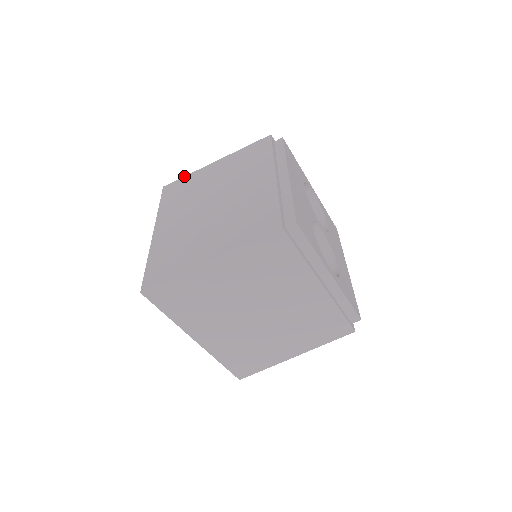
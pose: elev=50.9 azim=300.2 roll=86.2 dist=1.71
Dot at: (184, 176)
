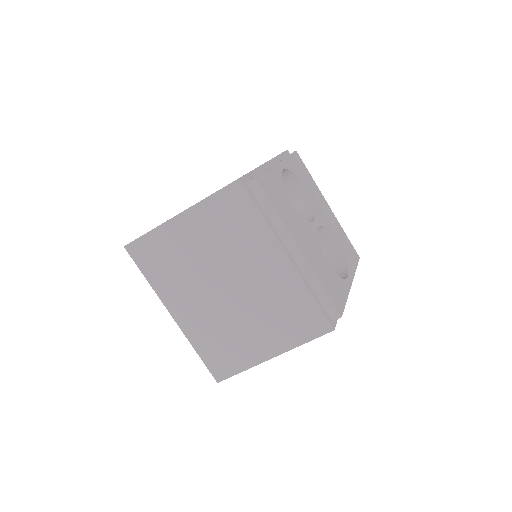
Dot at: (145, 234)
